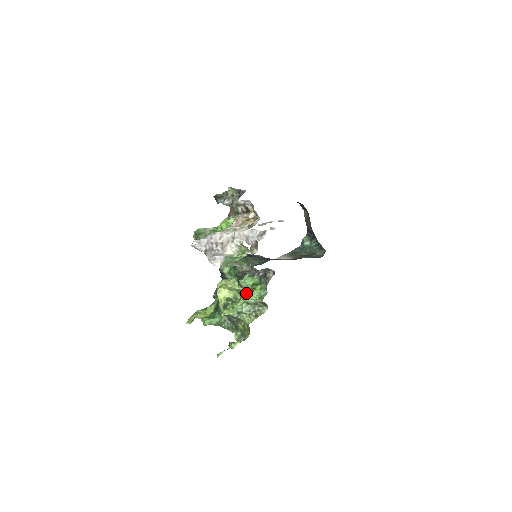
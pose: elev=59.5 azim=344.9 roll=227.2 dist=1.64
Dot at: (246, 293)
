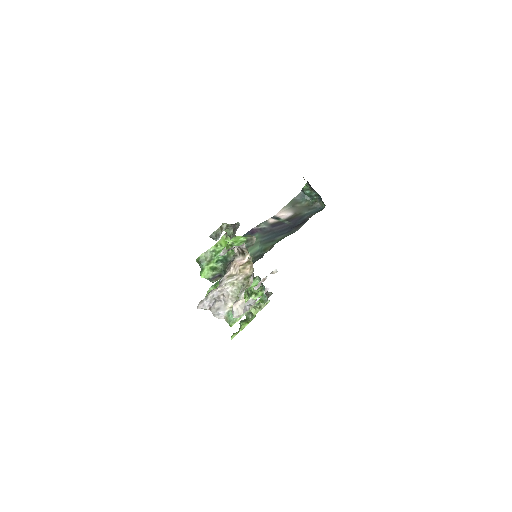
Dot at: occluded
